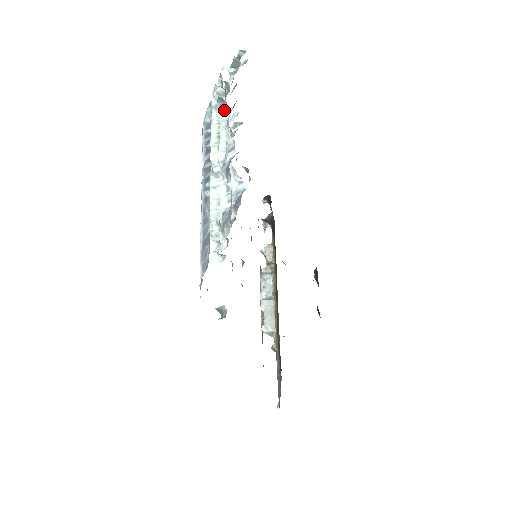
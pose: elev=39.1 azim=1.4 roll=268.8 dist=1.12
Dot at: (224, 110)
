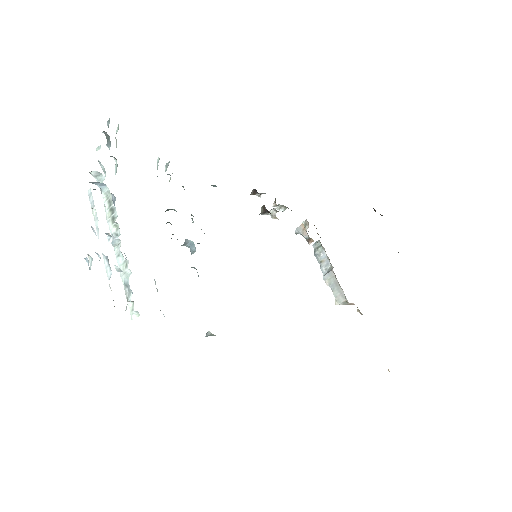
Dot at: (90, 193)
